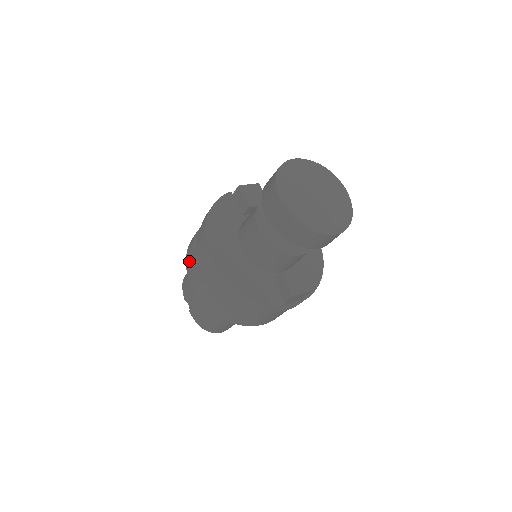
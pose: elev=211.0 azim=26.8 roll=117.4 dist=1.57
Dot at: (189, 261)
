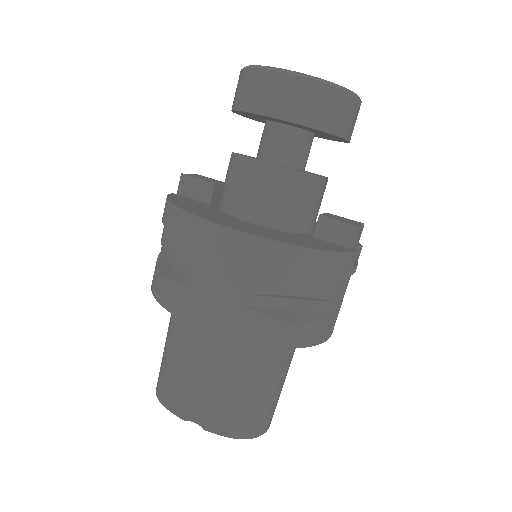
Dot at: (179, 300)
